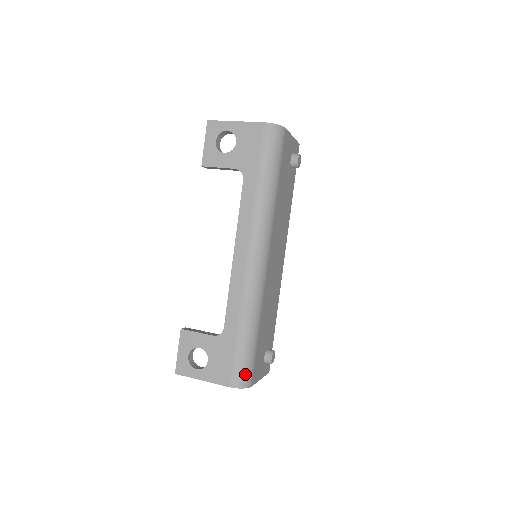
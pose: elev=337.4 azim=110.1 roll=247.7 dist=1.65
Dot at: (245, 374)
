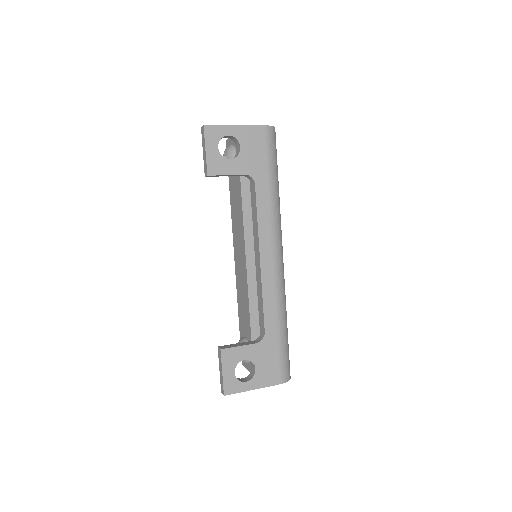
Dot at: (289, 367)
